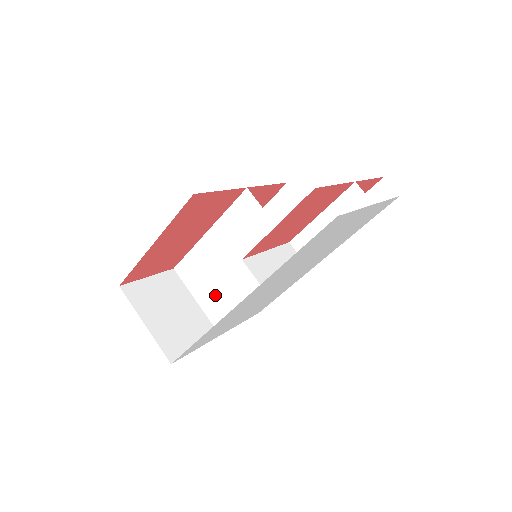
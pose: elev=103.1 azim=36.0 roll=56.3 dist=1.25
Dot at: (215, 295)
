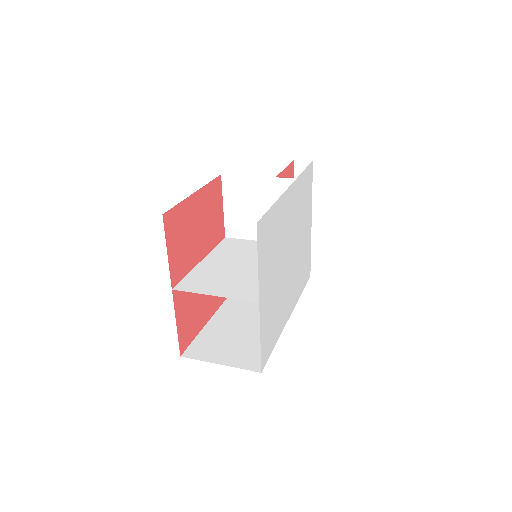
Dot at: (233, 284)
